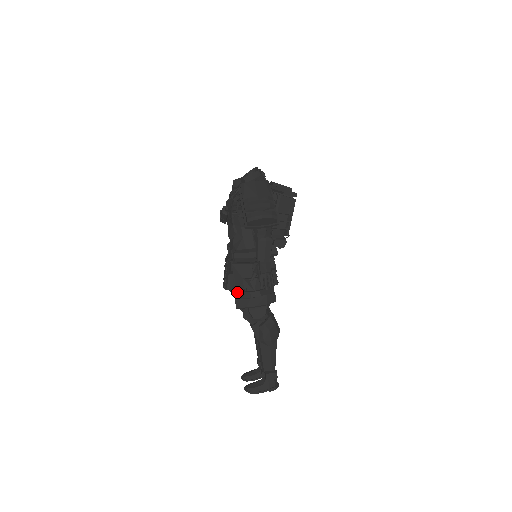
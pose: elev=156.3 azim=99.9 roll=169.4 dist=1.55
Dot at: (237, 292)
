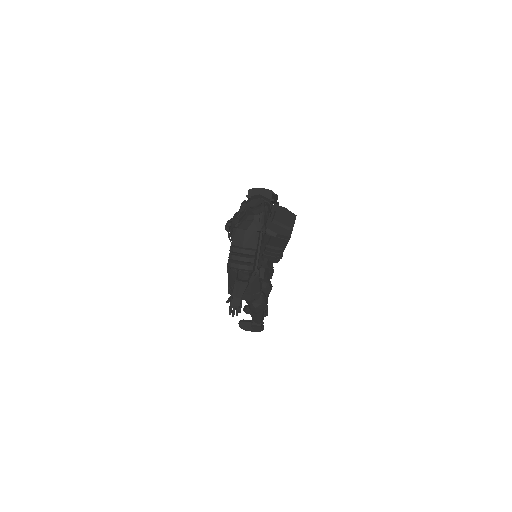
Dot at: (229, 285)
